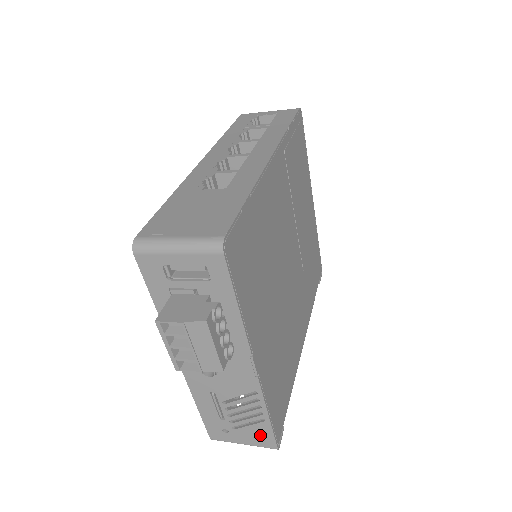
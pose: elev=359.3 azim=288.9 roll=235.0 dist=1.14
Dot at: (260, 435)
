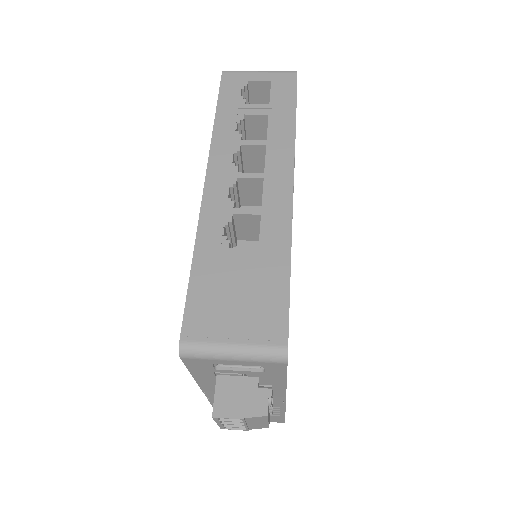
Dot at: (272, 419)
